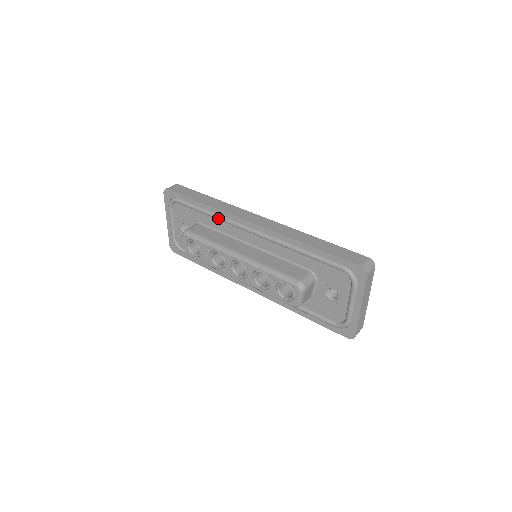
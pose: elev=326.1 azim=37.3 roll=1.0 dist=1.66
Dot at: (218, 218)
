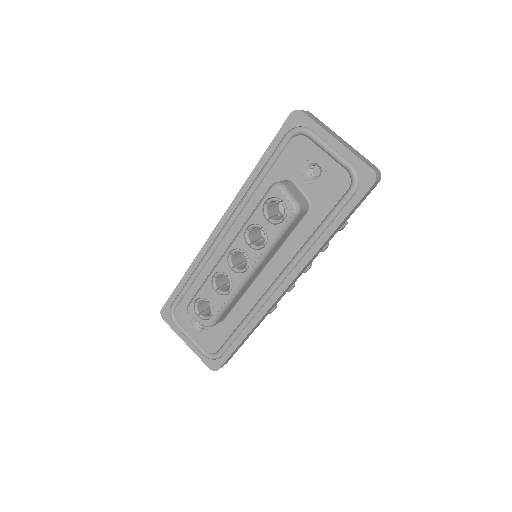
Dot at: (200, 265)
